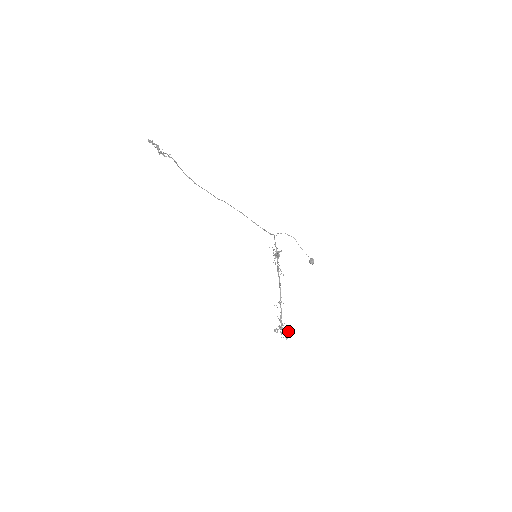
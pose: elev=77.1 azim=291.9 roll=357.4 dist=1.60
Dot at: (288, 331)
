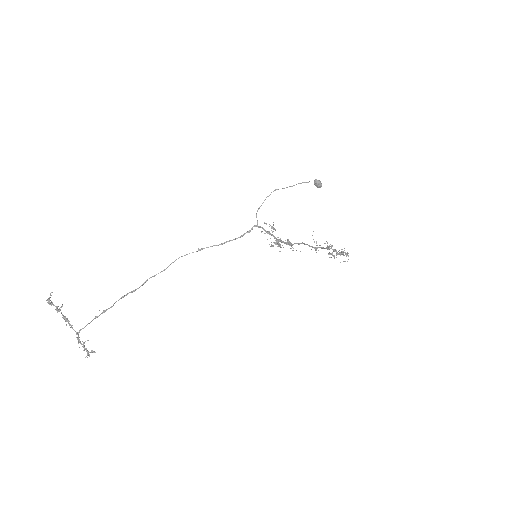
Dot at: (343, 252)
